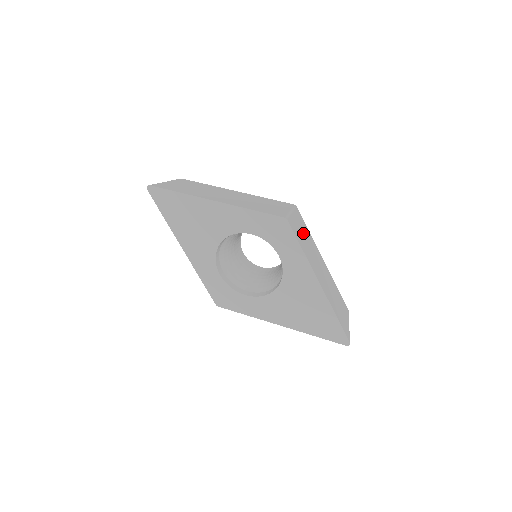
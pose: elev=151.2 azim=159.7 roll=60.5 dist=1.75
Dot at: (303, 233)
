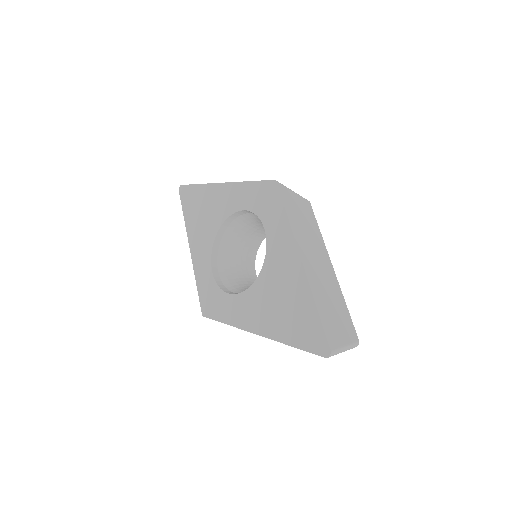
Dot at: (303, 216)
